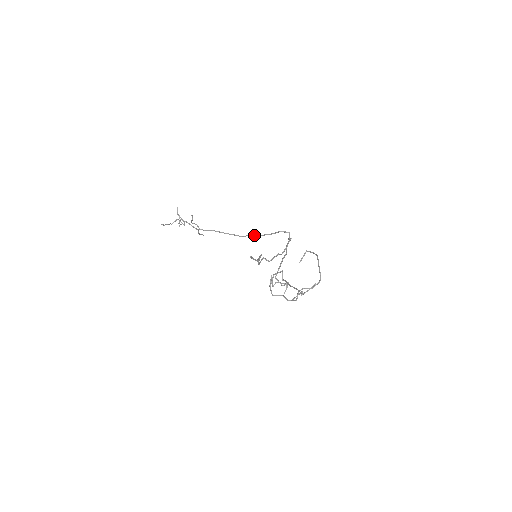
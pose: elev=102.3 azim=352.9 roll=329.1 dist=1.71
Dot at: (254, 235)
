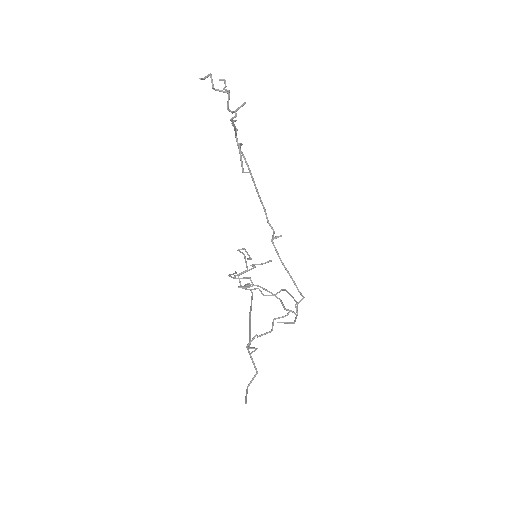
Dot at: occluded
